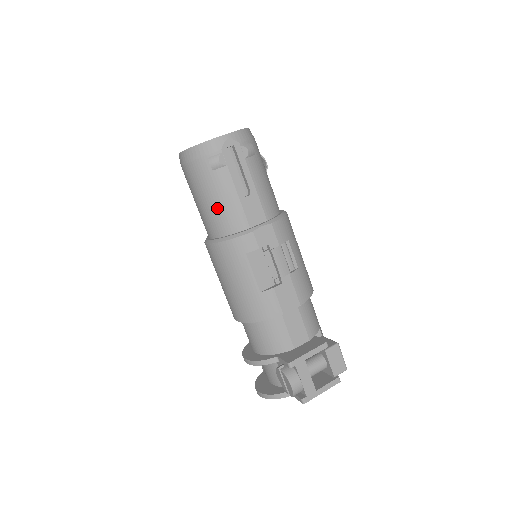
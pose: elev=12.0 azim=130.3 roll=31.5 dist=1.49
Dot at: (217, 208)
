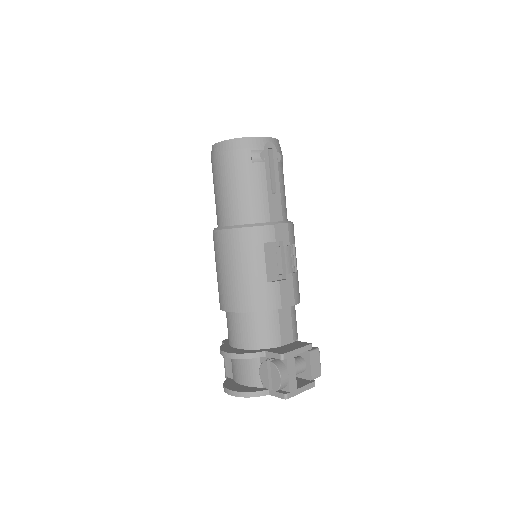
Dot at: (246, 197)
